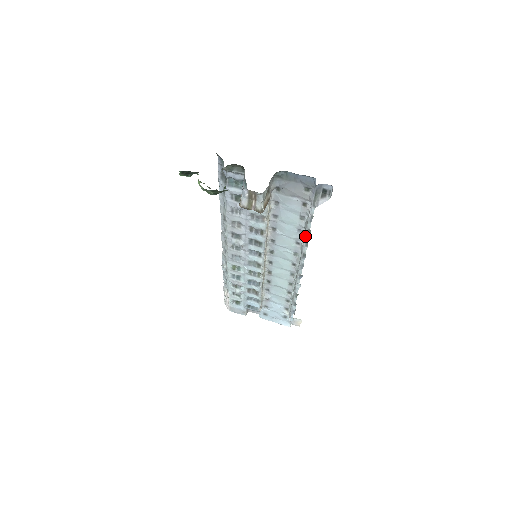
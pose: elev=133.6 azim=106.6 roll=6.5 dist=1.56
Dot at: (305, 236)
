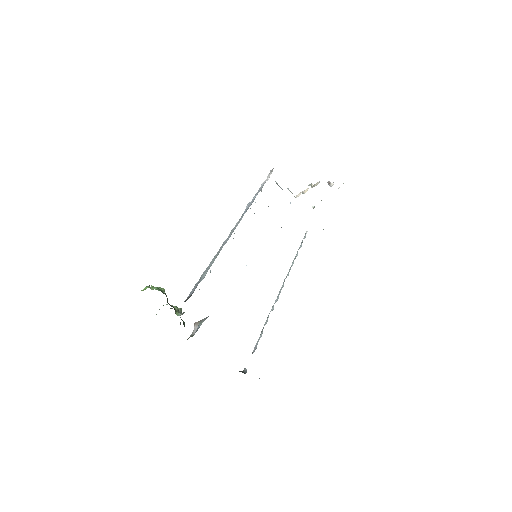
Dot at: (265, 324)
